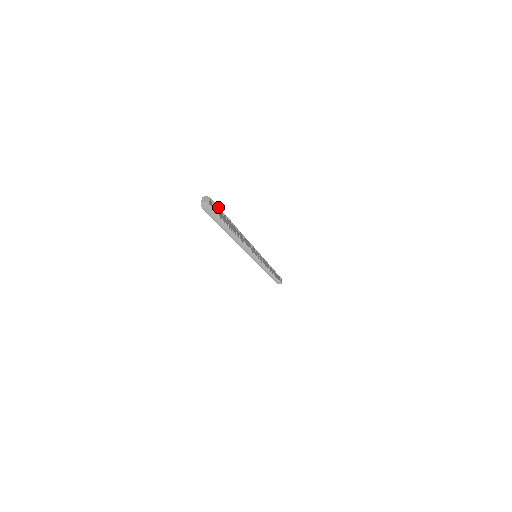
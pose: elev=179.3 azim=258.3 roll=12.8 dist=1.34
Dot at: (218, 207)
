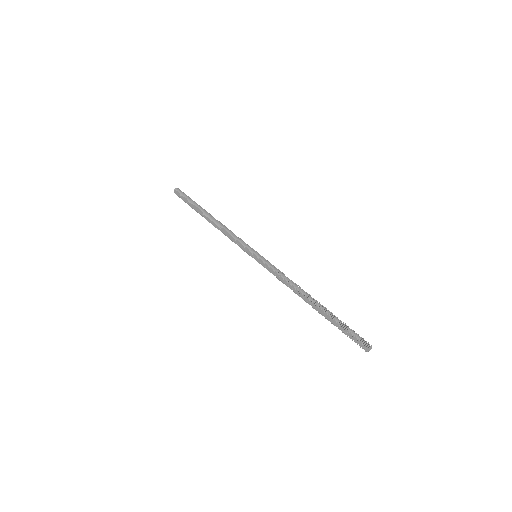
Dot at: occluded
